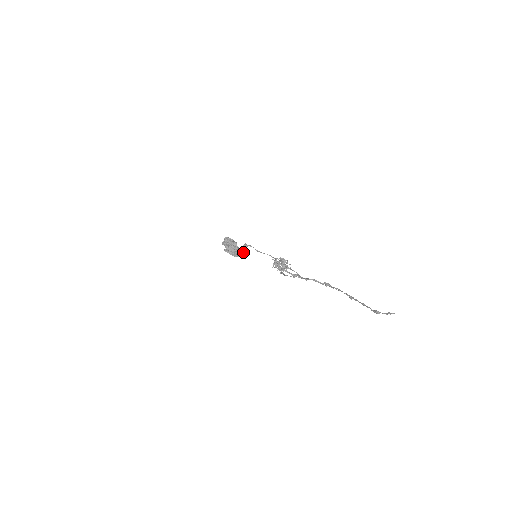
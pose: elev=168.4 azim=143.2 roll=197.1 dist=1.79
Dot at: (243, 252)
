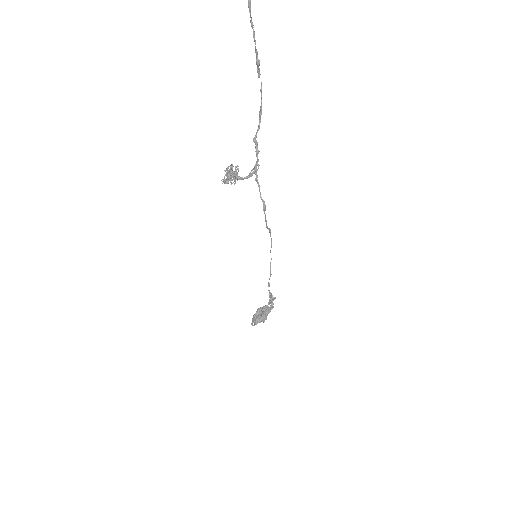
Dot at: (271, 302)
